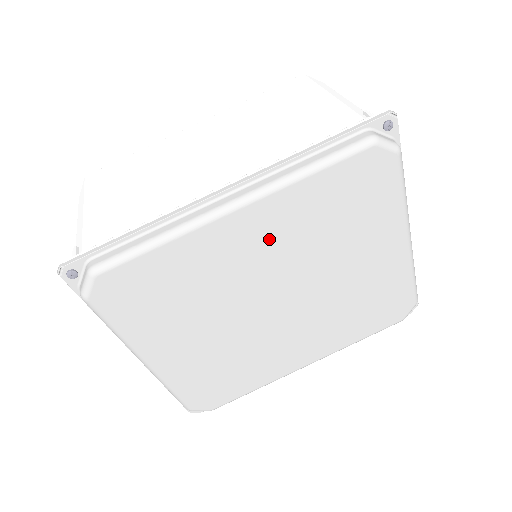
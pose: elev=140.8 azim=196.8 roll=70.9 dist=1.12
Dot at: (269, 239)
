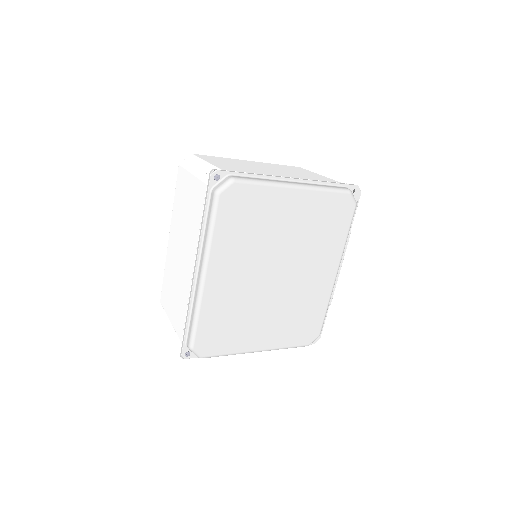
Dot at: (234, 266)
